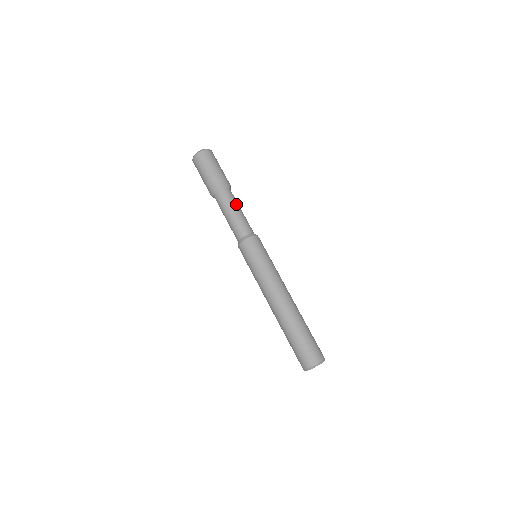
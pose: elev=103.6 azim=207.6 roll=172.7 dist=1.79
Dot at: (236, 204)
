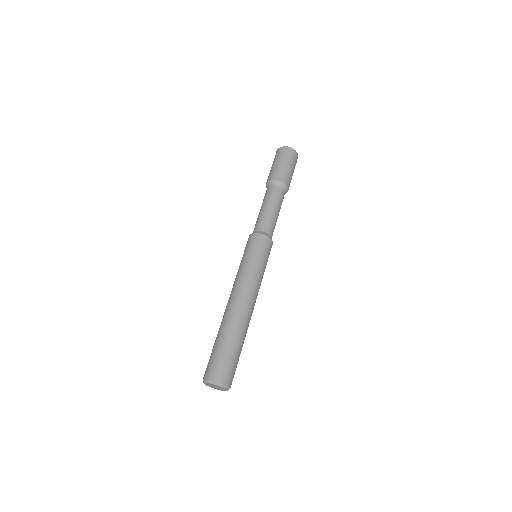
Dot at: (279, 205)
